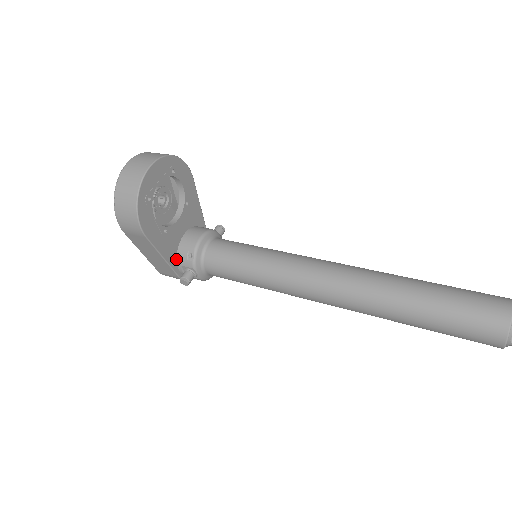
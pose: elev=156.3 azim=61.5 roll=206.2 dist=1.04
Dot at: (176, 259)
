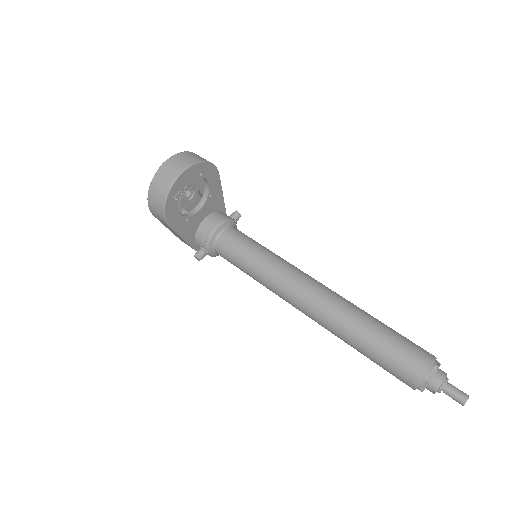
Dot at: (194, 238)
